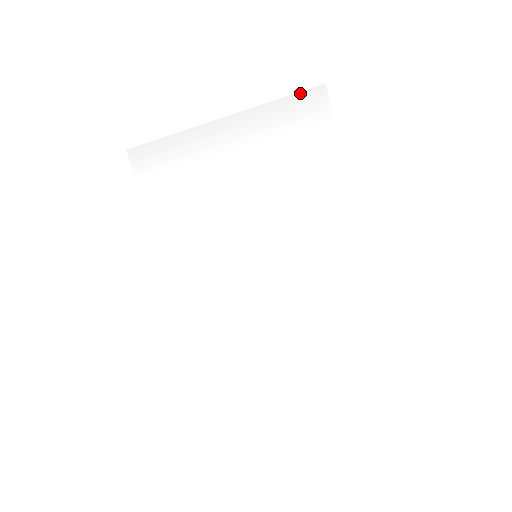
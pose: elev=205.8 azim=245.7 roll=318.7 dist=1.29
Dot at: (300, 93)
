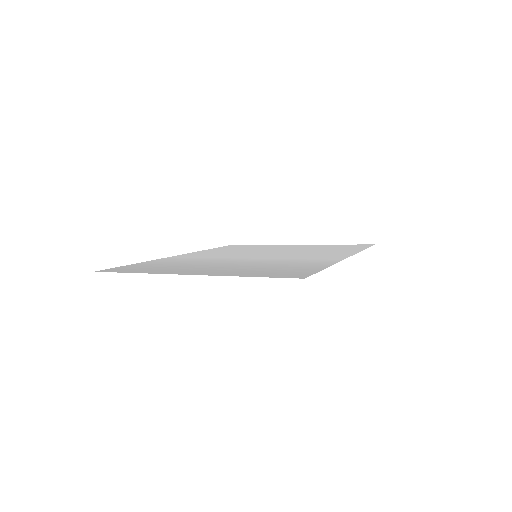
Dot at: occluded
